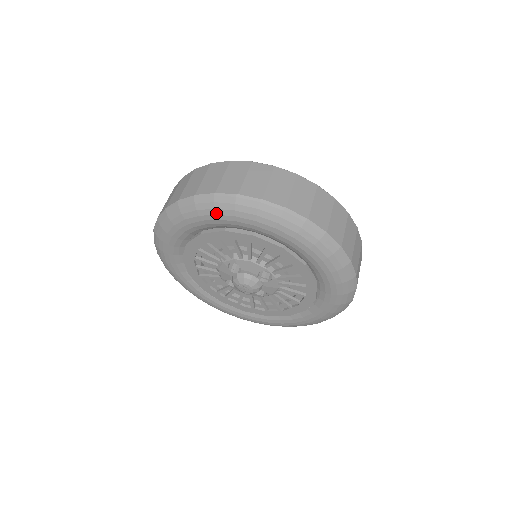
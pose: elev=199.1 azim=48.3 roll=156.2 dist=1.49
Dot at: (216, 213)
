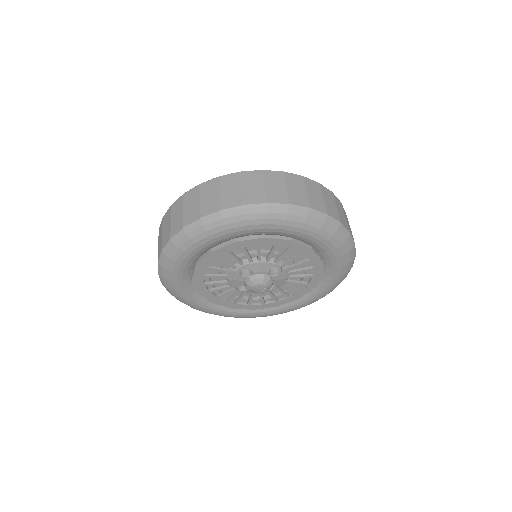
Dot at: (226, 228)
